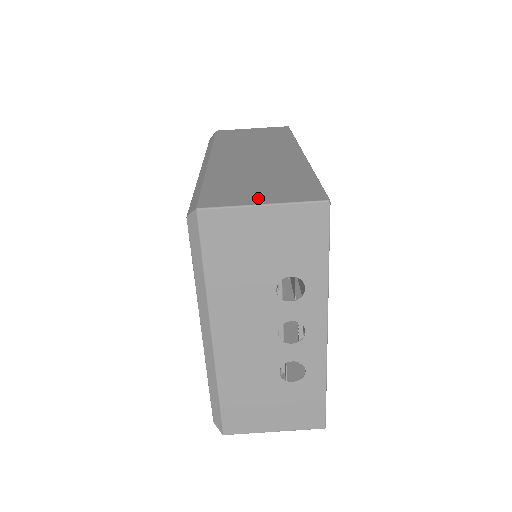
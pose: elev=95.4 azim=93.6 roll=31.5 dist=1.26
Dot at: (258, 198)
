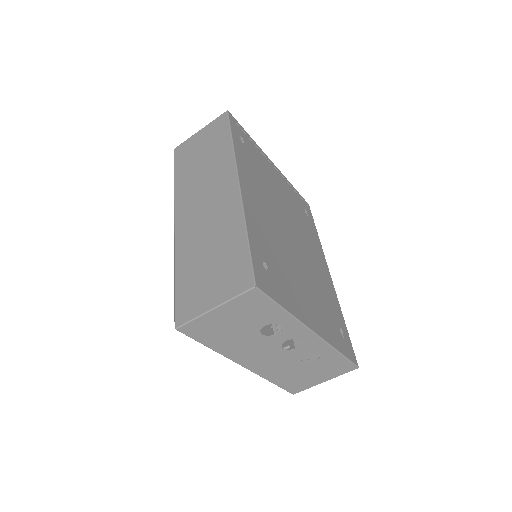
Dot at: (210, 298)
